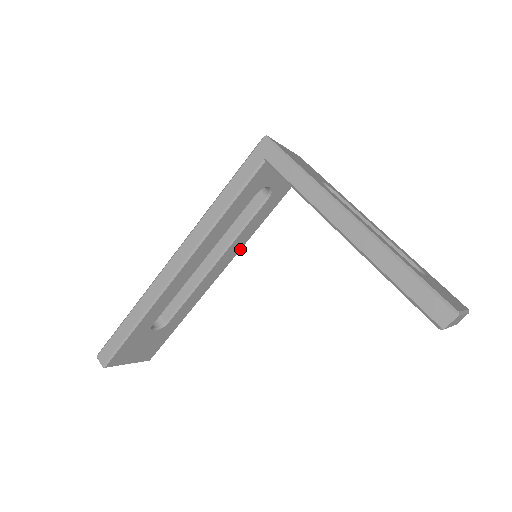
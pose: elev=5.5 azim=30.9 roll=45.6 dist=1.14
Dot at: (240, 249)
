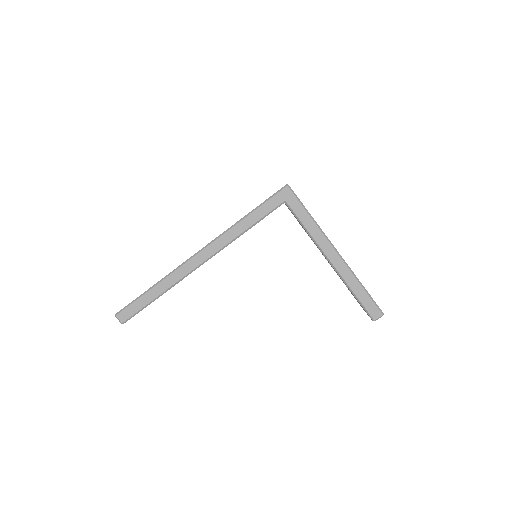
Dot at: occluded
